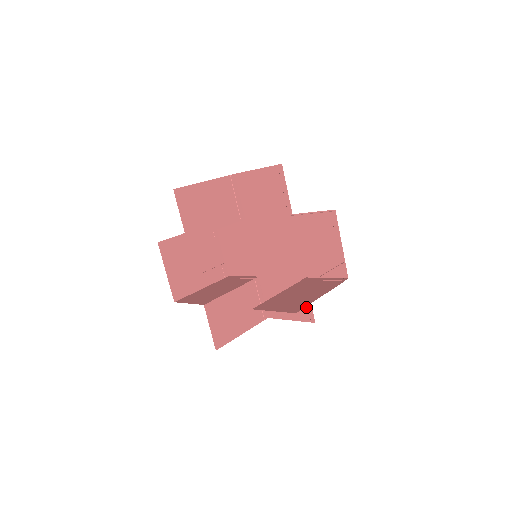
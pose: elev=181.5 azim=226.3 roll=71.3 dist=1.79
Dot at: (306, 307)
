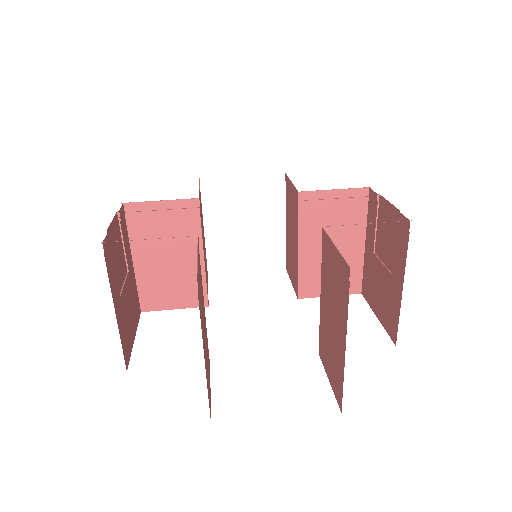
Dot at: occluded
